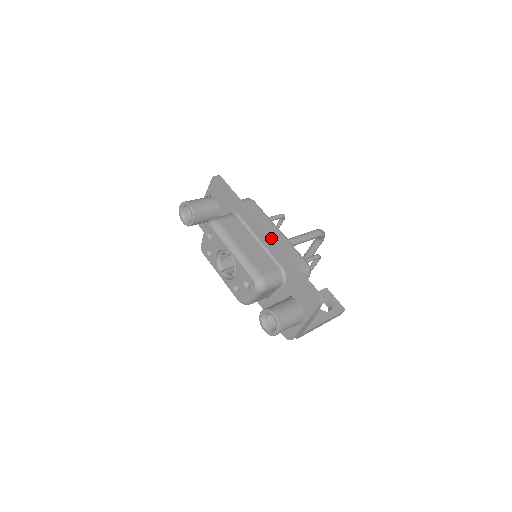
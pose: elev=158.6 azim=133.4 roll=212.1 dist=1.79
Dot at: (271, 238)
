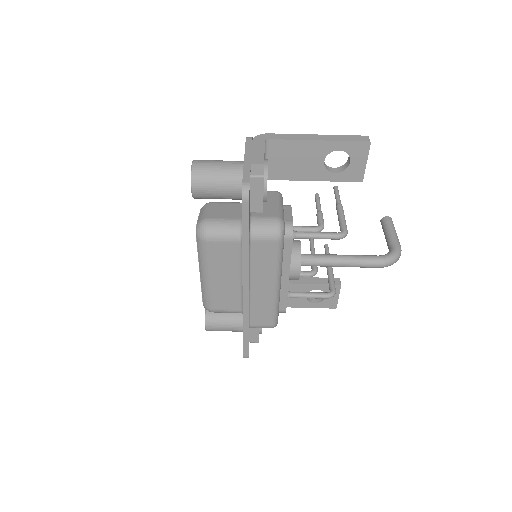
Dot at: (245, 300)
